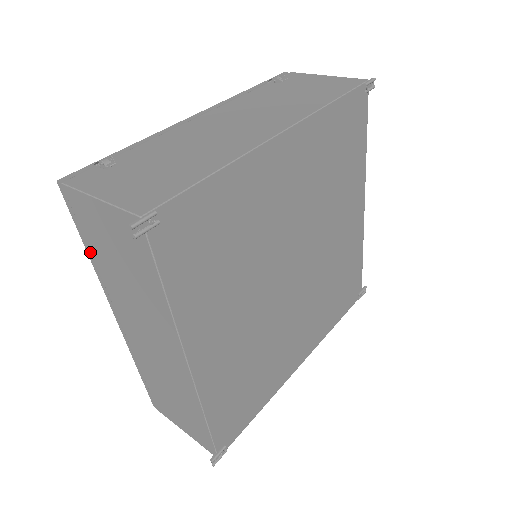
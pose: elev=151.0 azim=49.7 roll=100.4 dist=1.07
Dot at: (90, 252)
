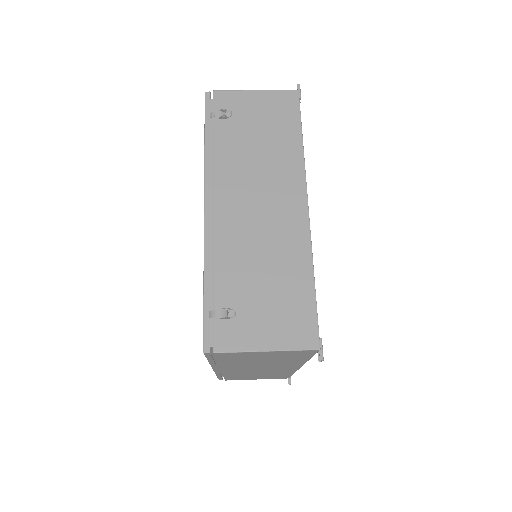
Dot at: (214, 361)
